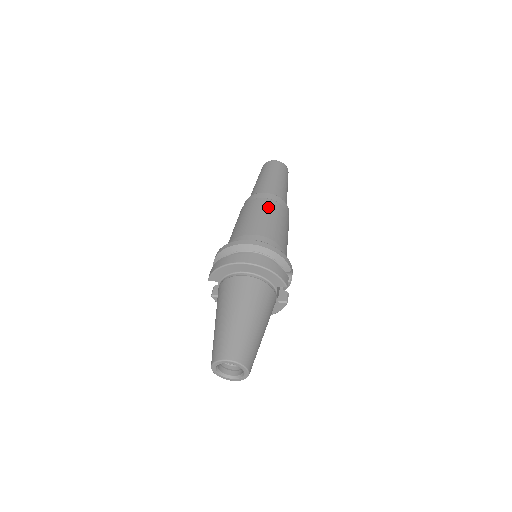
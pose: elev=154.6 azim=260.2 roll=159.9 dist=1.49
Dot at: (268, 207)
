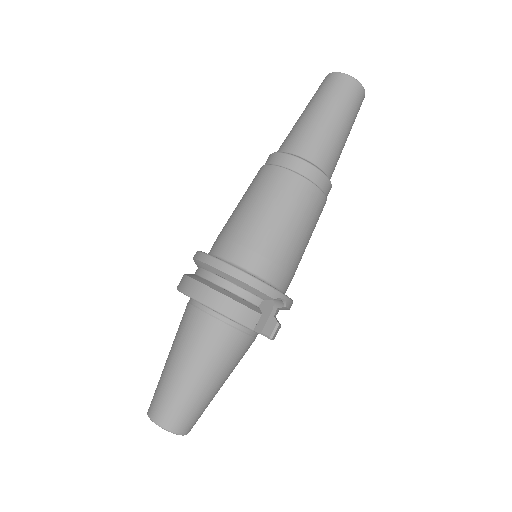
Dot at: (272, 185)
